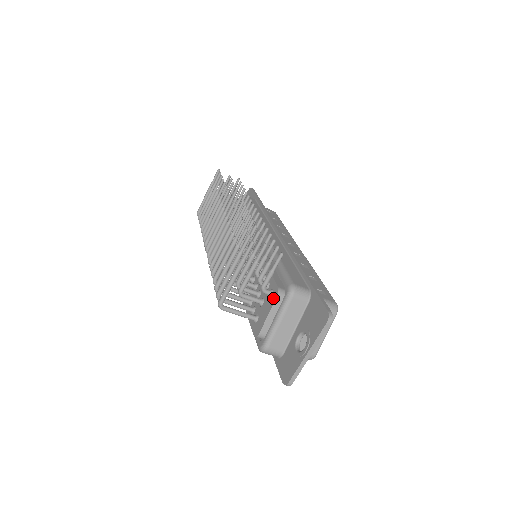
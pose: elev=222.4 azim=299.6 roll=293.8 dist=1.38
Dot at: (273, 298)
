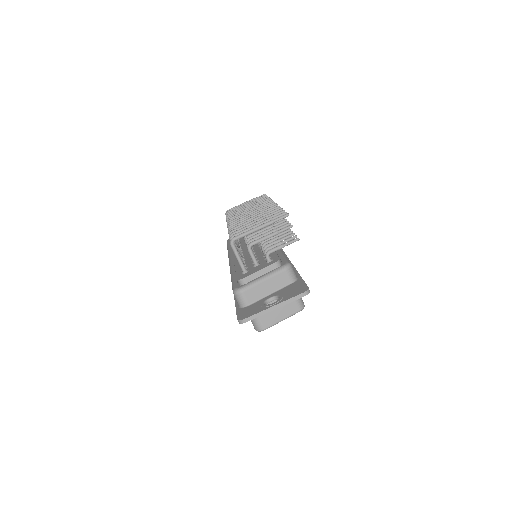
Dot at: (271, 263)
